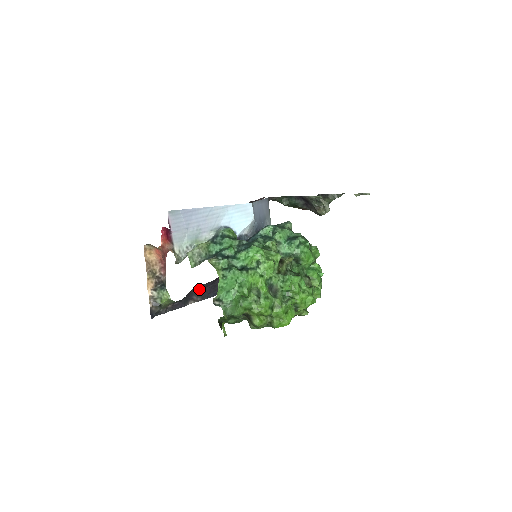
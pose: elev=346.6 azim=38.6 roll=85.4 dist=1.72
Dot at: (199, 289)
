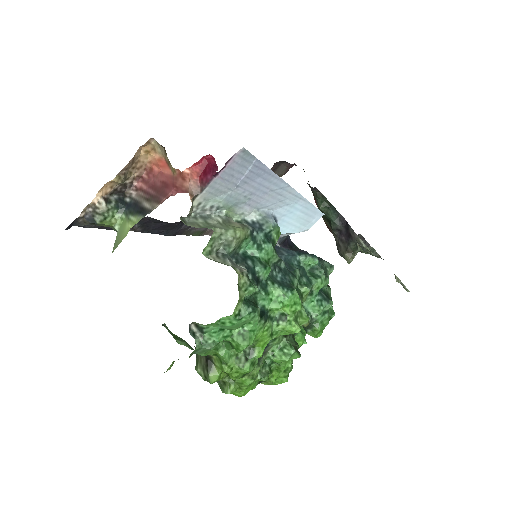
Dot at: (150, 220)
